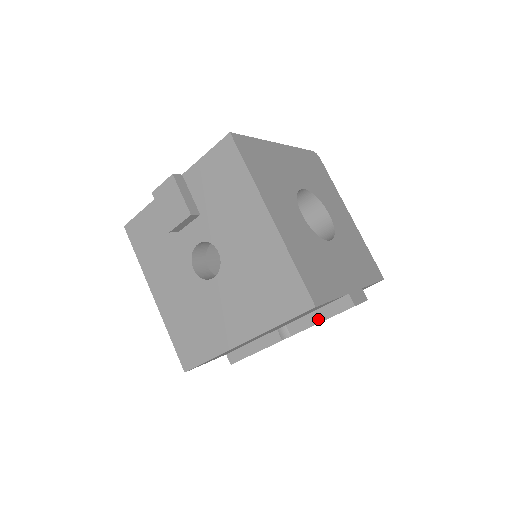
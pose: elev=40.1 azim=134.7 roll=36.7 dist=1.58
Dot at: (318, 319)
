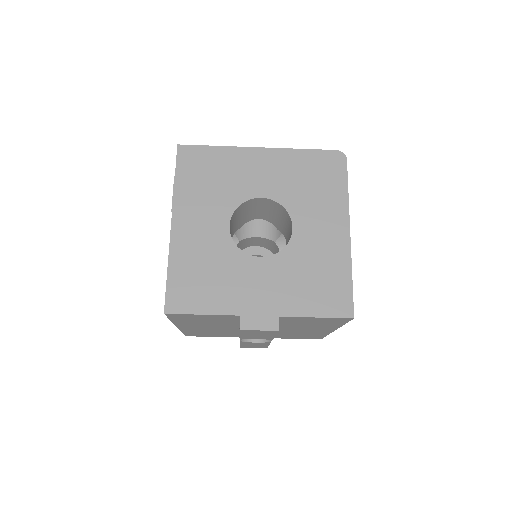
Dot at: occluded
